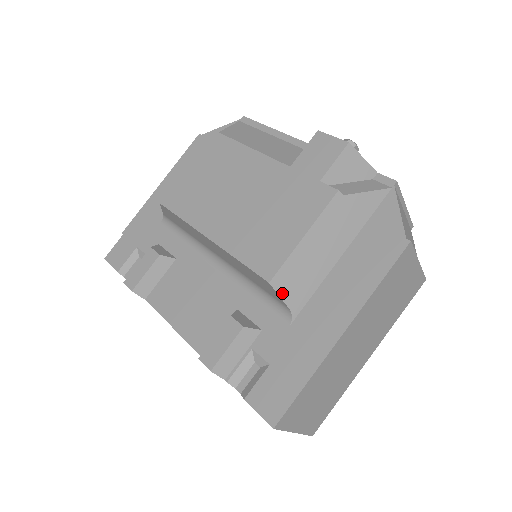
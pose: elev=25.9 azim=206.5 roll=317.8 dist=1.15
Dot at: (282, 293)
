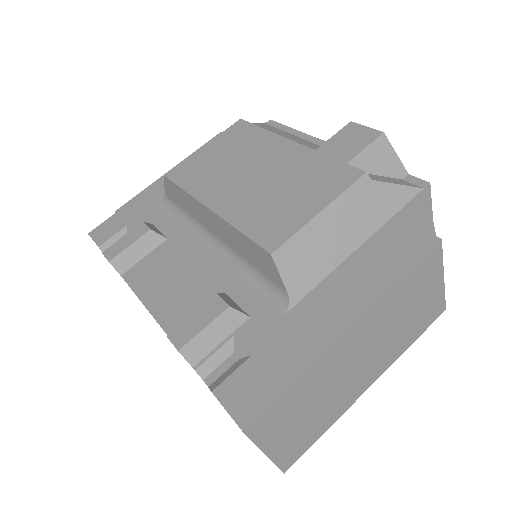
Dot at: (283, 271)
